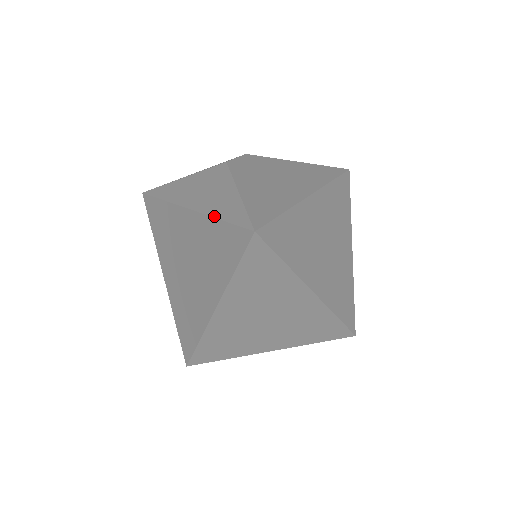
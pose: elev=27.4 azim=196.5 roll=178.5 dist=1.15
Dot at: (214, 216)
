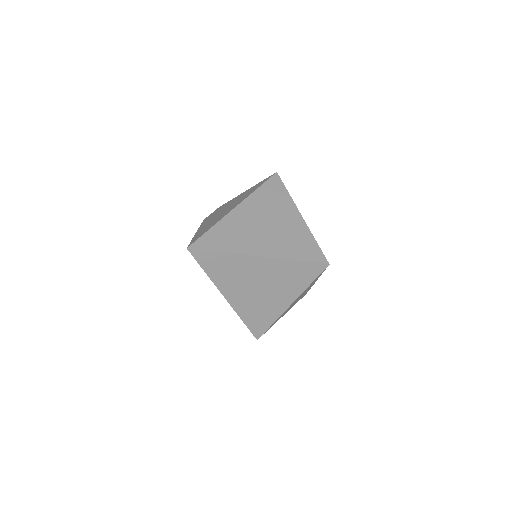
Dot at: occluded
